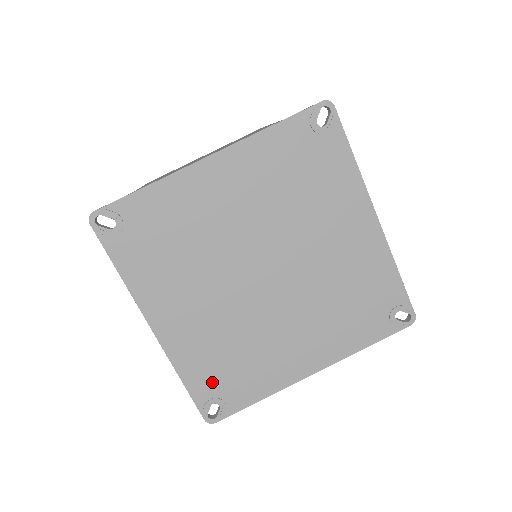
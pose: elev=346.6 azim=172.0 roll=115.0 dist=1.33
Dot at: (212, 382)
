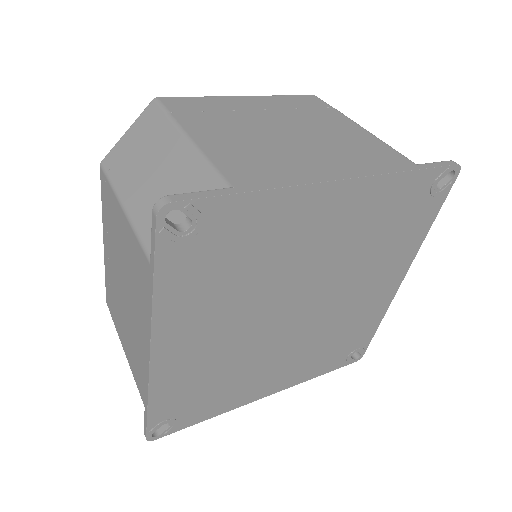
Dot at: (338, 356)
